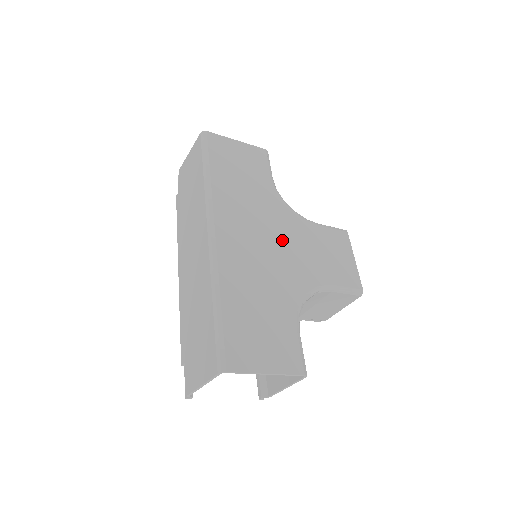
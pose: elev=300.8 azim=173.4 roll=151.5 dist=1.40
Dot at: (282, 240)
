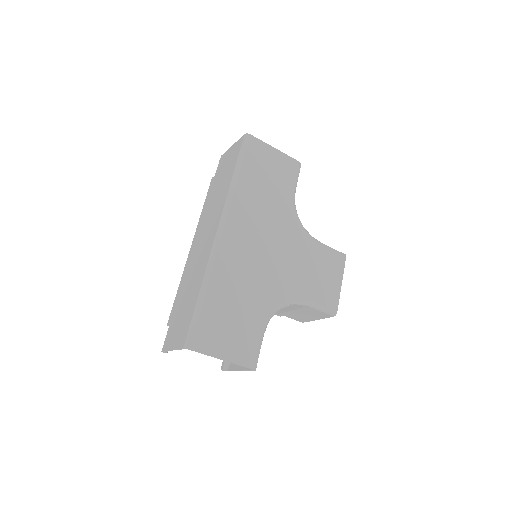
Dot at: (280, 251)
